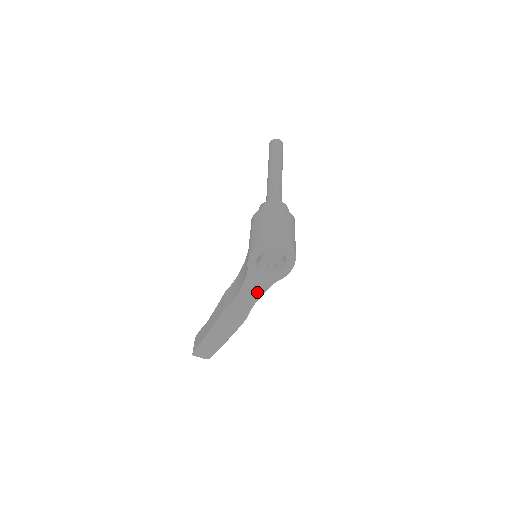
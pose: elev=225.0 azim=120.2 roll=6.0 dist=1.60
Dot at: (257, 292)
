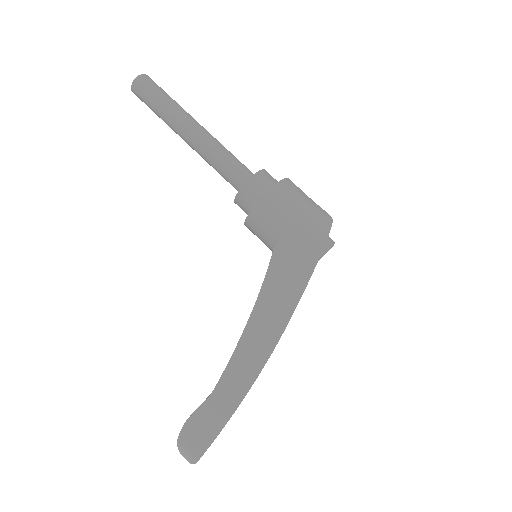
Dot at: occluded
